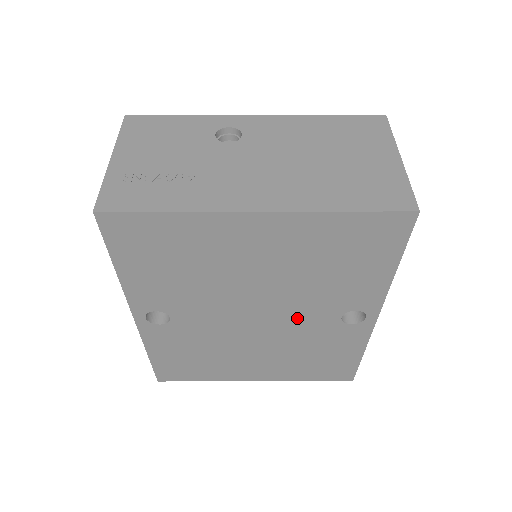
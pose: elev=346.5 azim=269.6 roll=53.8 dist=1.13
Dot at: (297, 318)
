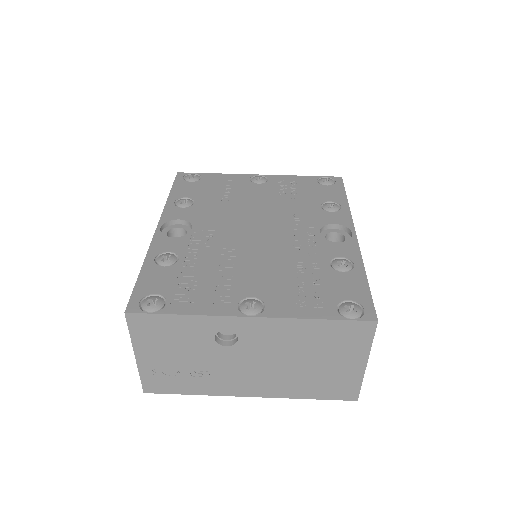
Dot at: occluded
